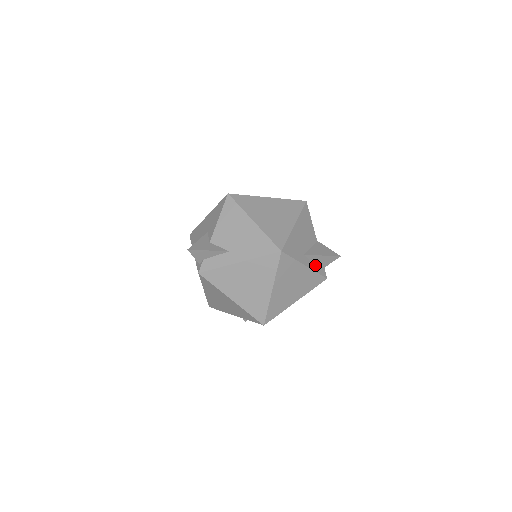
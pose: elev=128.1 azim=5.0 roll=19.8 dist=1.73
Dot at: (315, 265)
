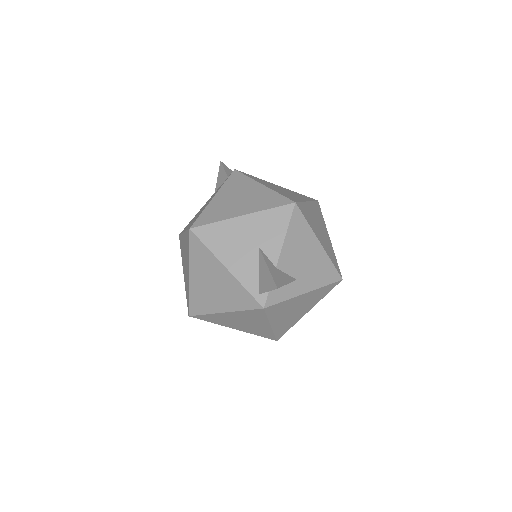
Dot at: occluded
